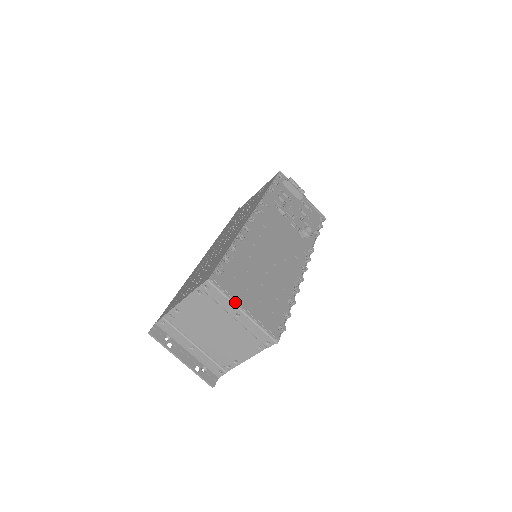
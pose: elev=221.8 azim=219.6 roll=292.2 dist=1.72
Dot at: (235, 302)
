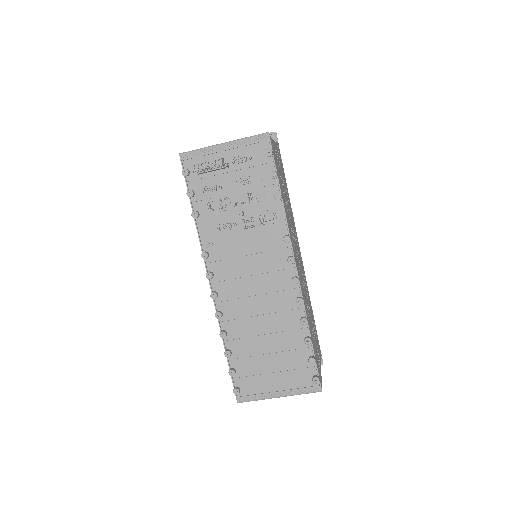
Dot at: (267, 397)
